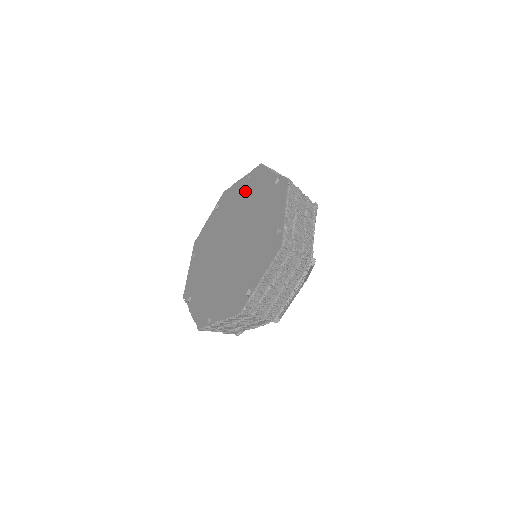
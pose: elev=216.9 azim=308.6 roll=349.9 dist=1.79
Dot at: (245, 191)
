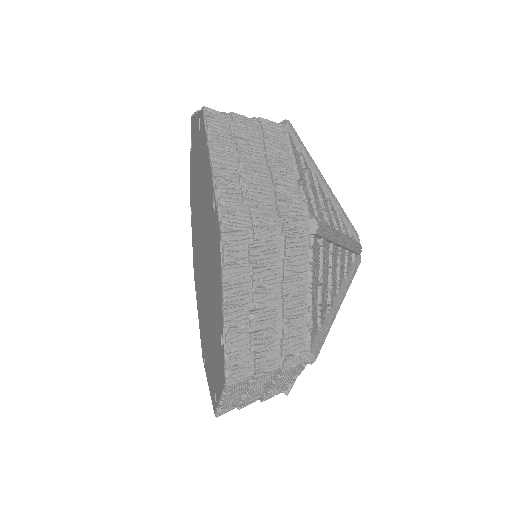
Dot at: (199, 159)
